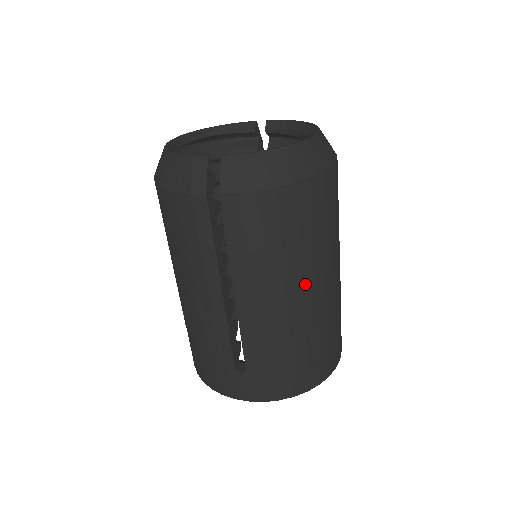
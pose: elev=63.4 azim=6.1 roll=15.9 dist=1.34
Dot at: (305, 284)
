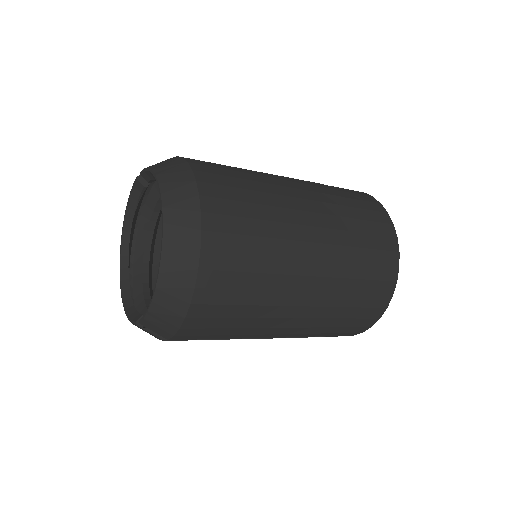
Dot at: (290, 302)
